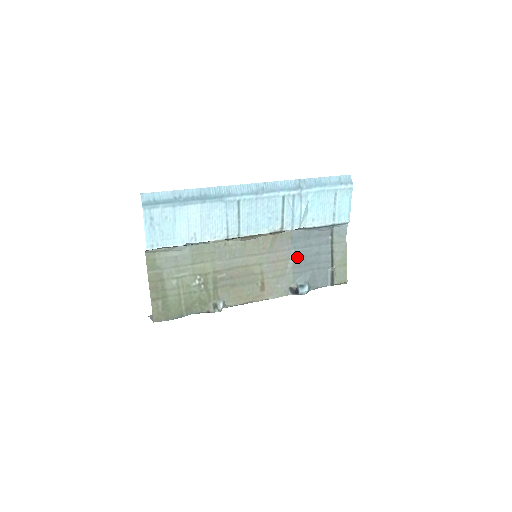
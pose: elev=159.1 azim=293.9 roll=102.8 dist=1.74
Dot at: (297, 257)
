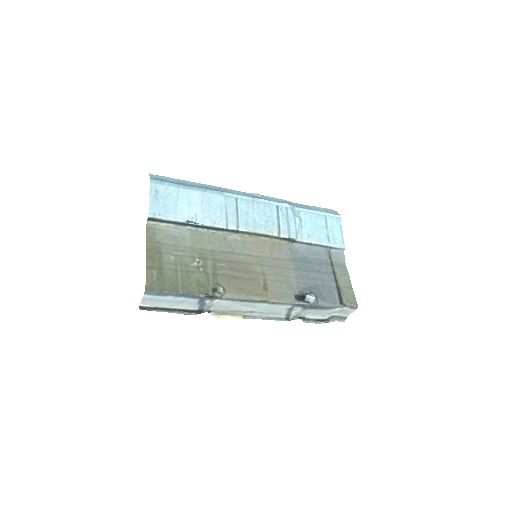
Dot at: (298, 269)
